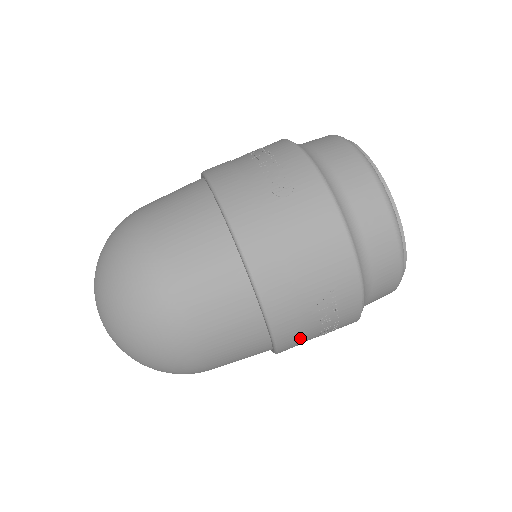
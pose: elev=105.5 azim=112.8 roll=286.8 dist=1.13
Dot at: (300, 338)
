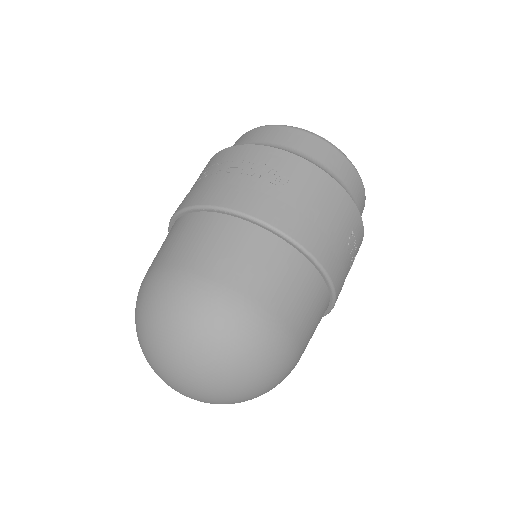
Dot at: occluded
